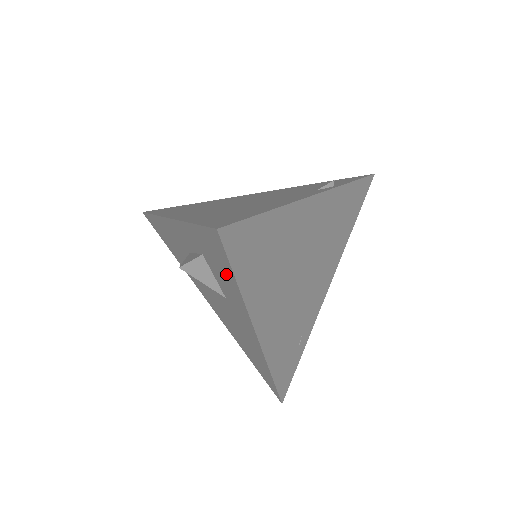
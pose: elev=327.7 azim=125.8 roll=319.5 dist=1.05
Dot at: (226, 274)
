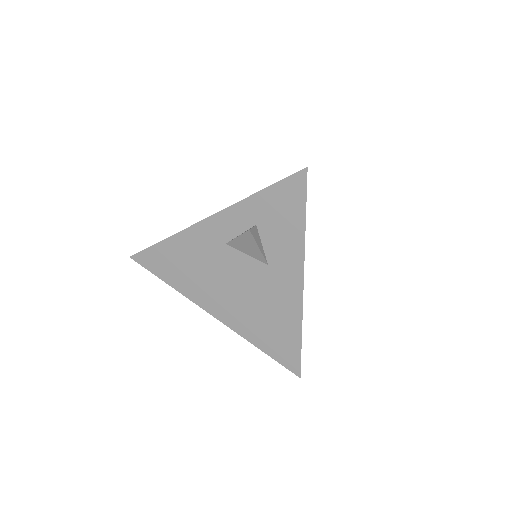
Dot at: (291, 220)
